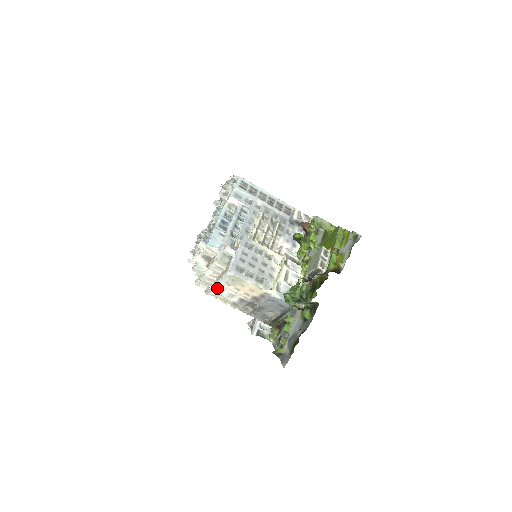
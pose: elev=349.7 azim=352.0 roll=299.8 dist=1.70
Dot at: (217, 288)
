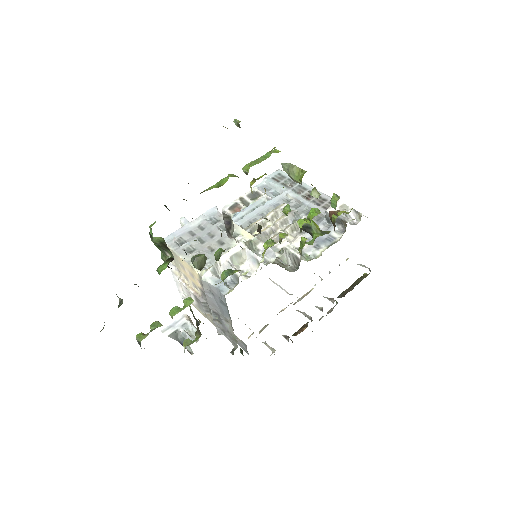
Dot at: (178, 281)
